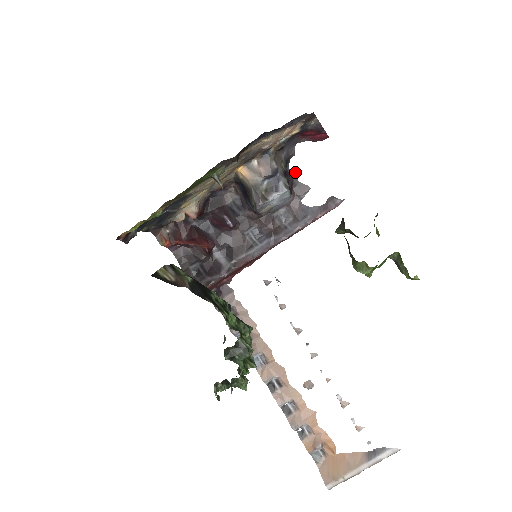
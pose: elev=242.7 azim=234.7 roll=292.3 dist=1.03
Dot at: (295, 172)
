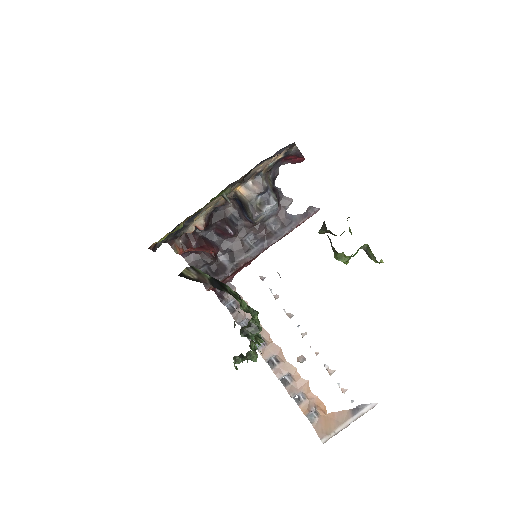
Dot at: (280, 188)
